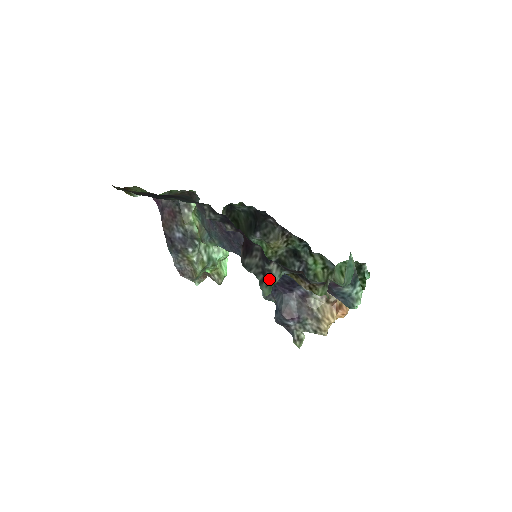
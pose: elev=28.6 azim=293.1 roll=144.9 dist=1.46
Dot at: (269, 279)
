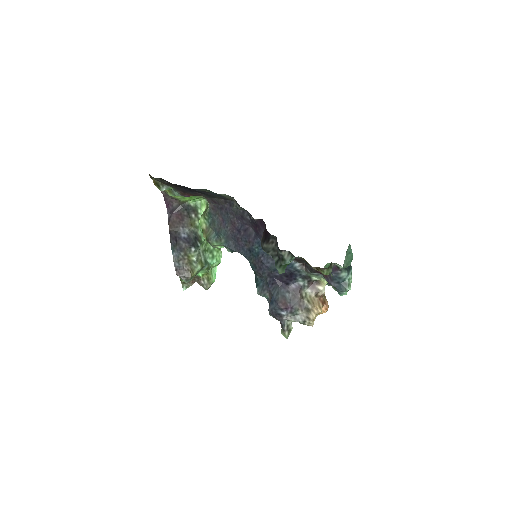
Dot at: (282, 262)
